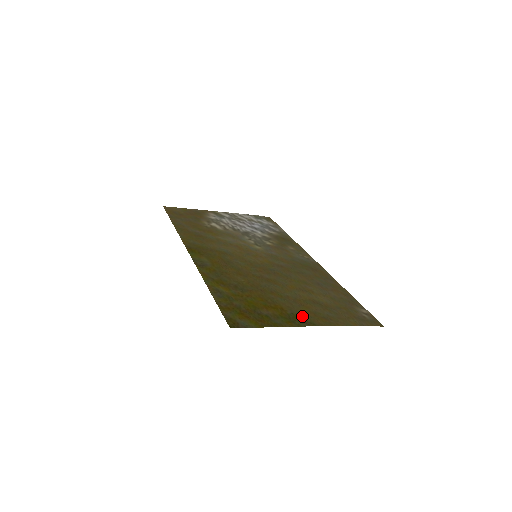
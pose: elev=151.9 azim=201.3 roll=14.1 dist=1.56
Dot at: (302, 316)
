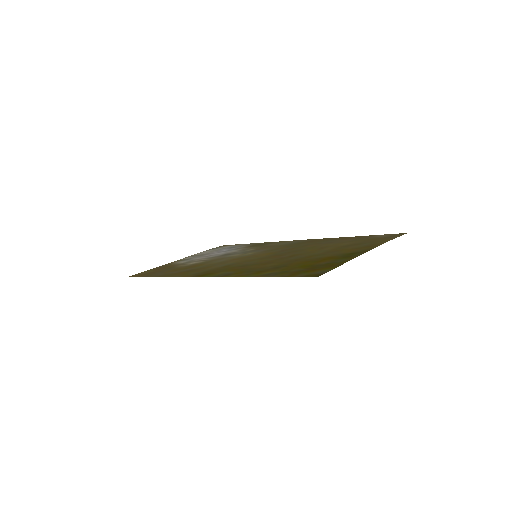
Dot at: (351, 252)
